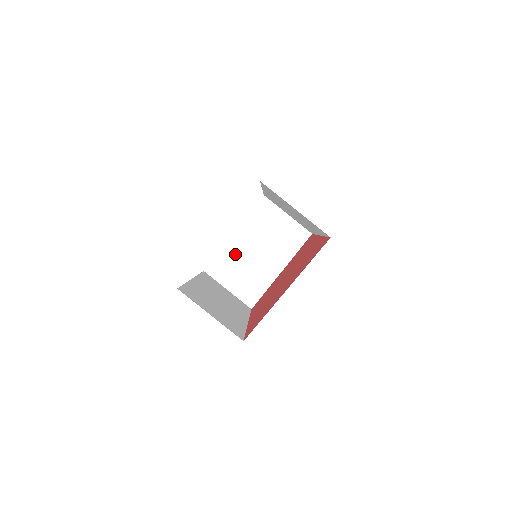
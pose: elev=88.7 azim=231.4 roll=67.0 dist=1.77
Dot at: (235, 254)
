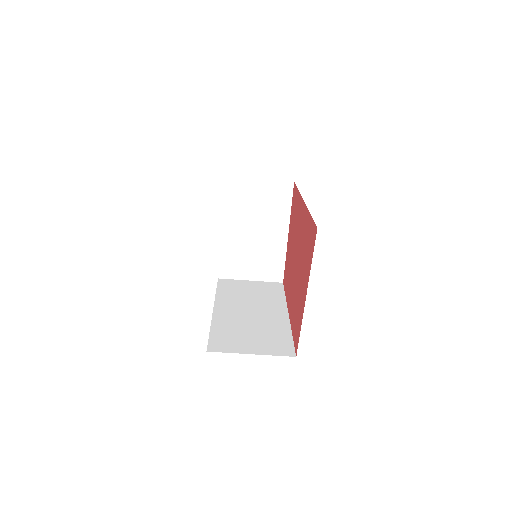
Dot at: (235, 246)
